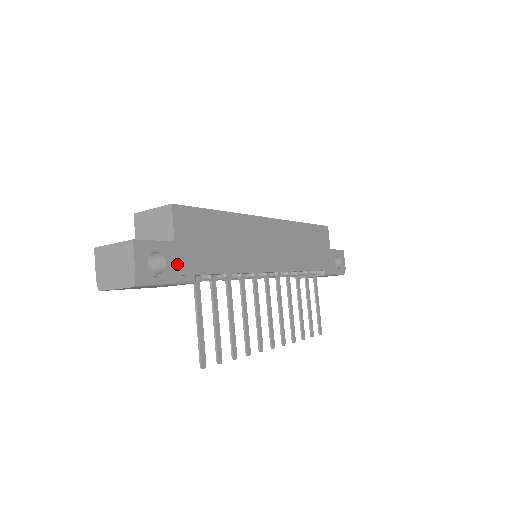
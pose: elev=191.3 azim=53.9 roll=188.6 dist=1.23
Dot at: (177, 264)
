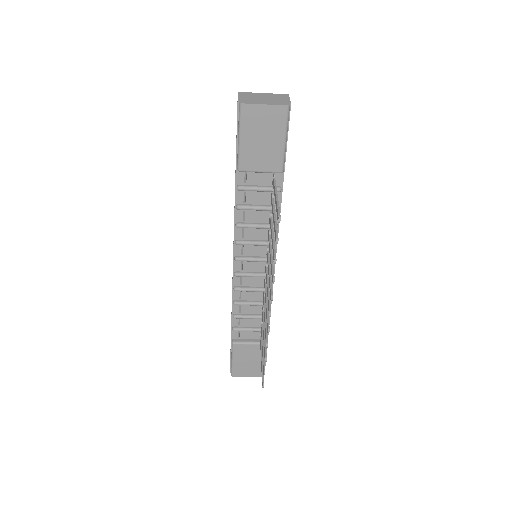
Dot at: occluded
